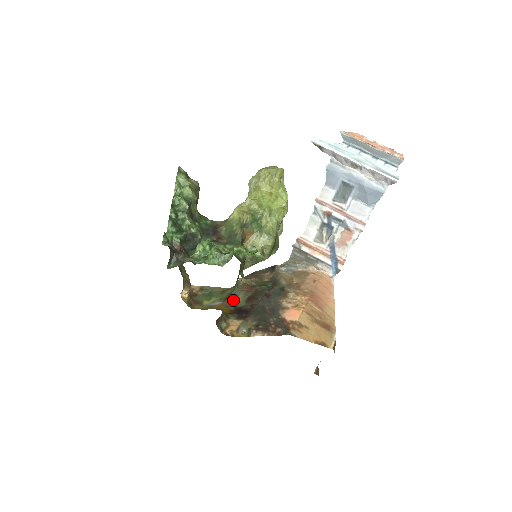
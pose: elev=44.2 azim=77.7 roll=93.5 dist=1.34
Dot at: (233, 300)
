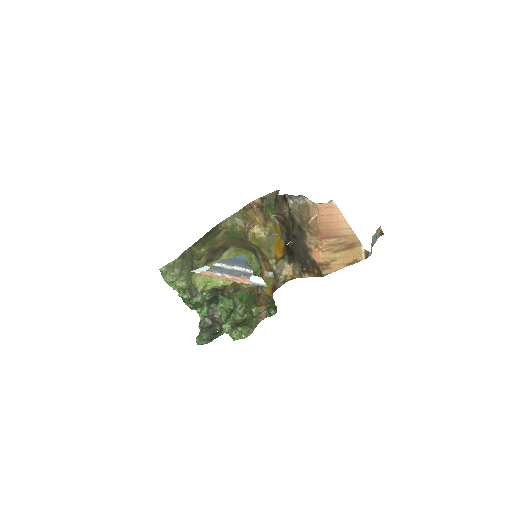
Dot at: (281, 229)
